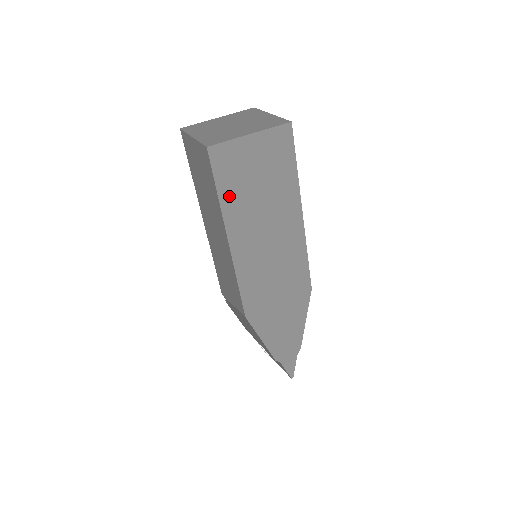
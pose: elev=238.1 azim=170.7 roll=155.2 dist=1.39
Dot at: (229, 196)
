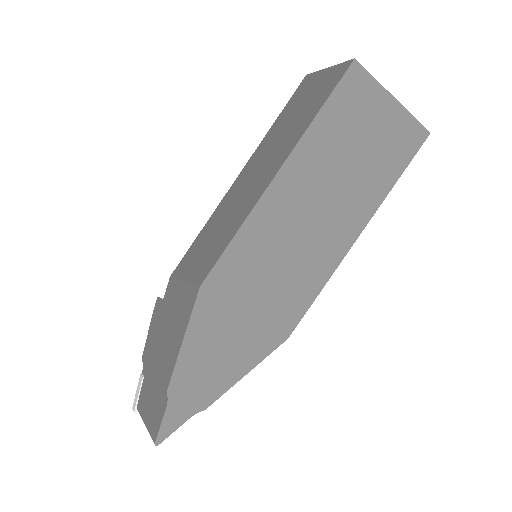
Dot at: (324, 129)
